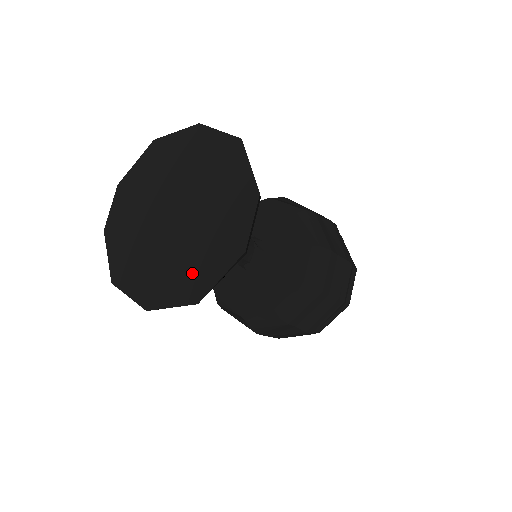
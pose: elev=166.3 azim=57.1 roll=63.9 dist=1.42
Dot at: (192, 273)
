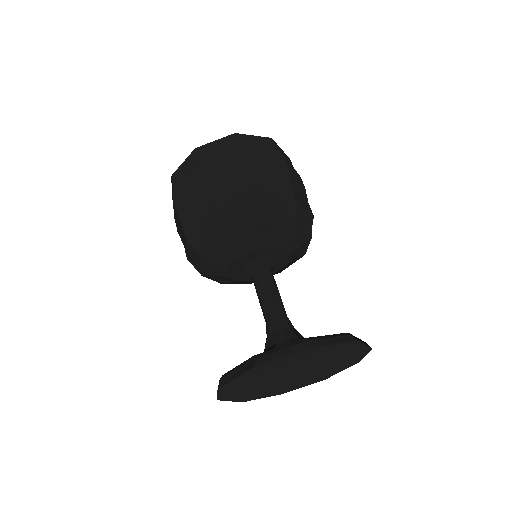
Dot at: (317, 378)
